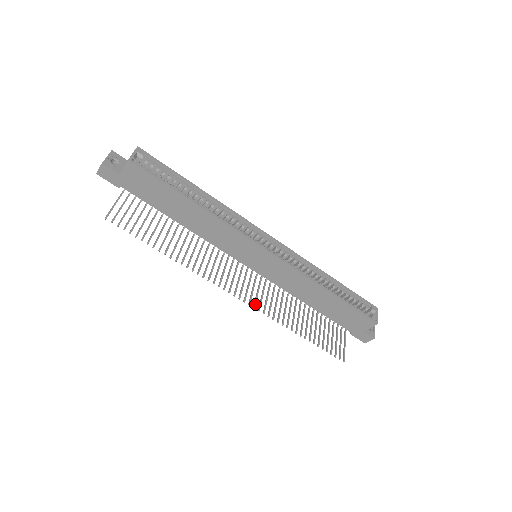
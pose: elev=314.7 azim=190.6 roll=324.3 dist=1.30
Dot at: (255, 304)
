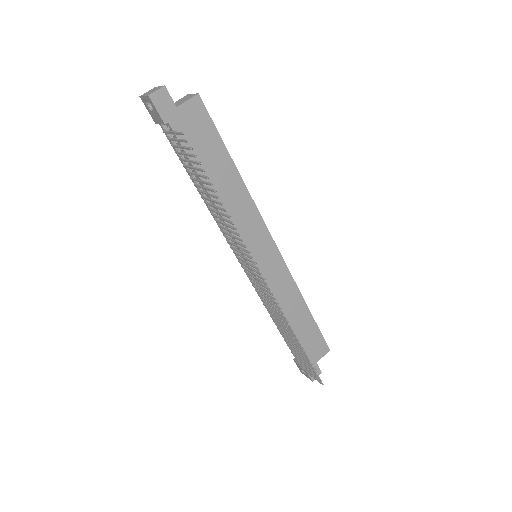
Dot at: (274, 298)
